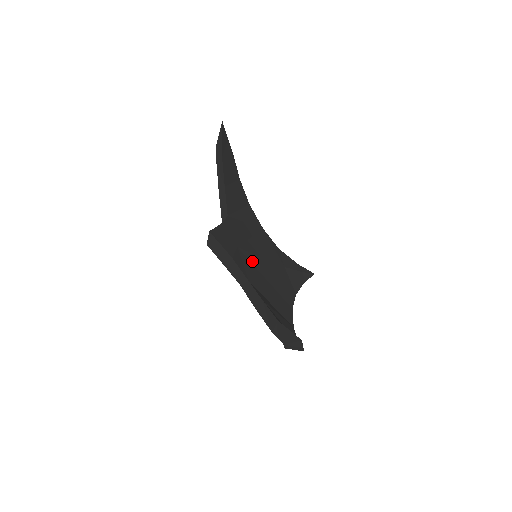
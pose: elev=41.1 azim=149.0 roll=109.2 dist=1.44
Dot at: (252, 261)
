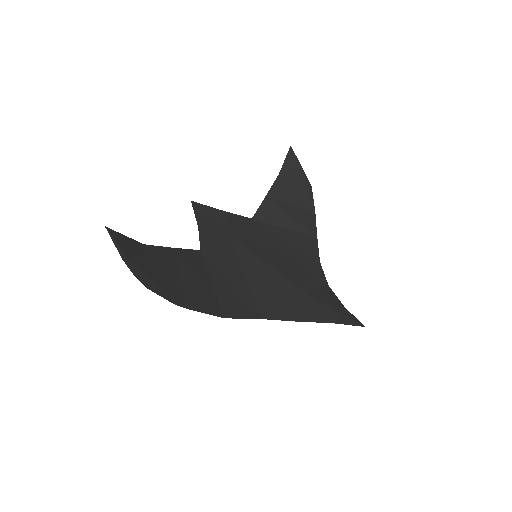
Dot at: (239, 252)
